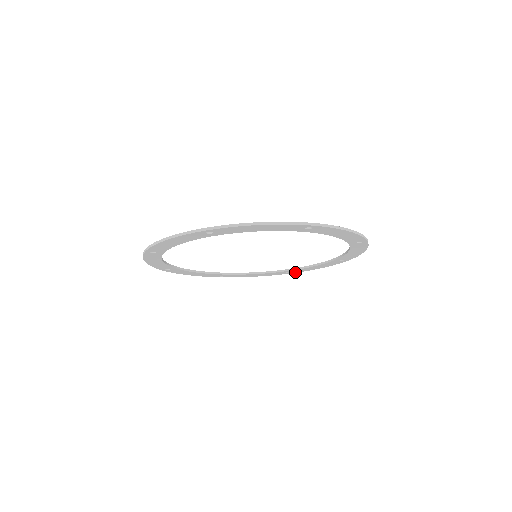
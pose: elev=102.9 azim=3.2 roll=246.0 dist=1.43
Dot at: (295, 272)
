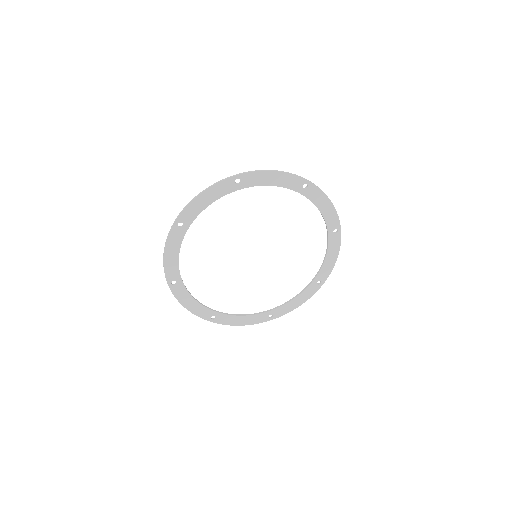
Dot at: (218, 322)
